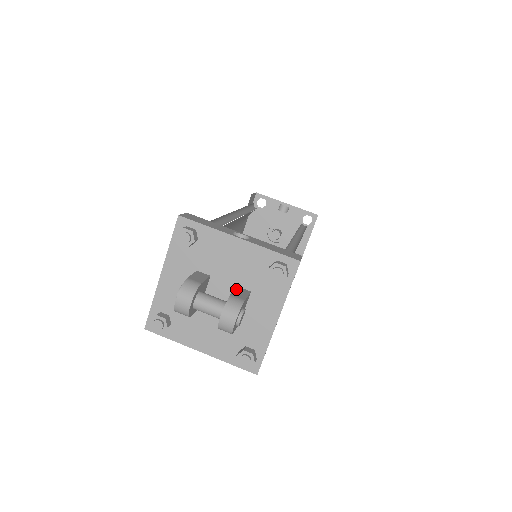
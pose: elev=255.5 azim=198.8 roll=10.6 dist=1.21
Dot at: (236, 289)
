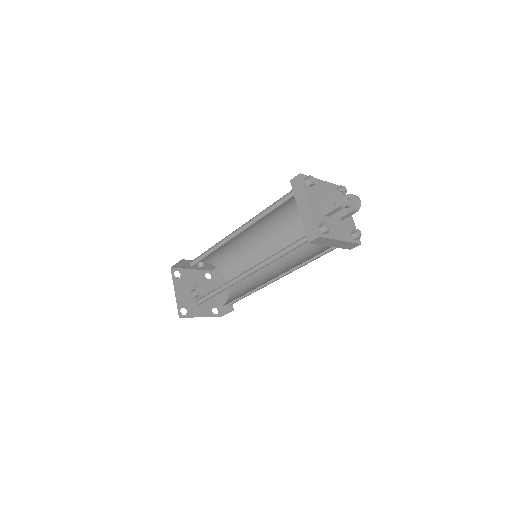
Dot at: occluded
